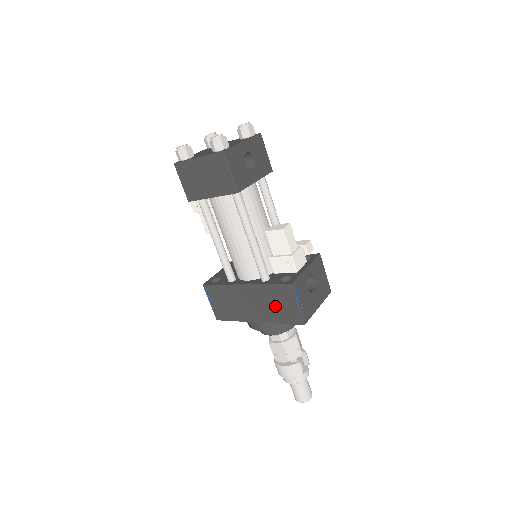
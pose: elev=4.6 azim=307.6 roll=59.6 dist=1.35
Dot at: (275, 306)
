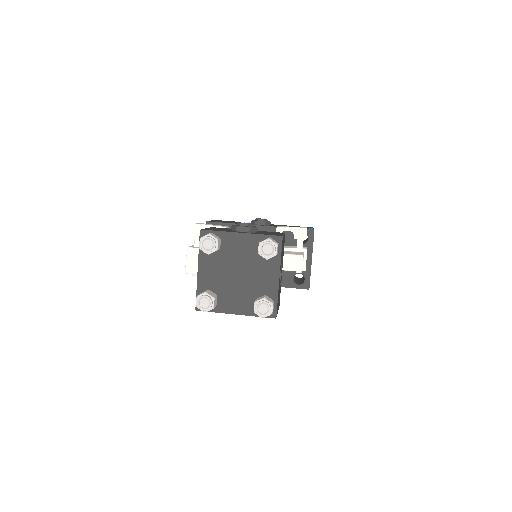
Dot at: occluded
